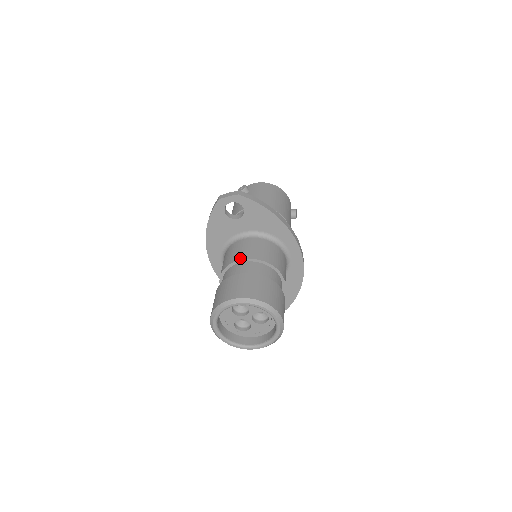
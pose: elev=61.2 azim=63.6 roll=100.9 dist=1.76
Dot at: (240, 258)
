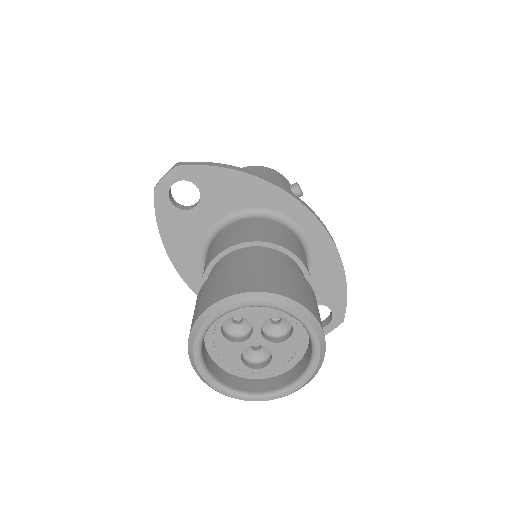
Dot at: (215, 255)
